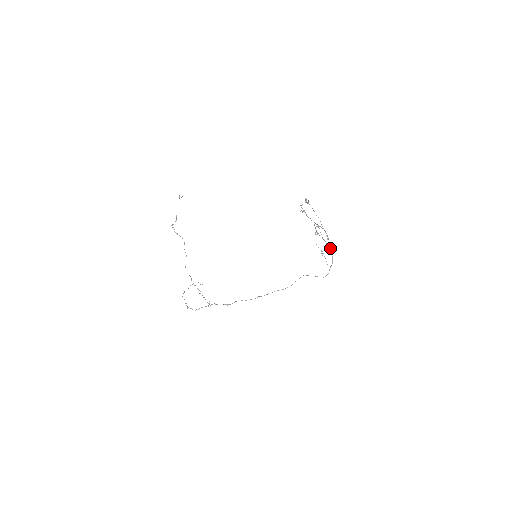
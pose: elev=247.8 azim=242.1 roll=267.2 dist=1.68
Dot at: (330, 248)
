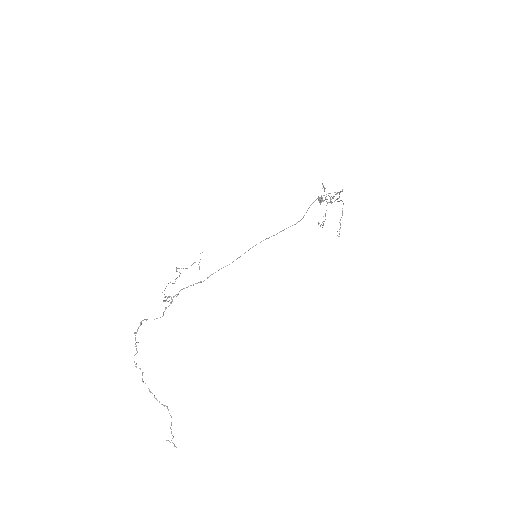
Dot at: (340, 192)
